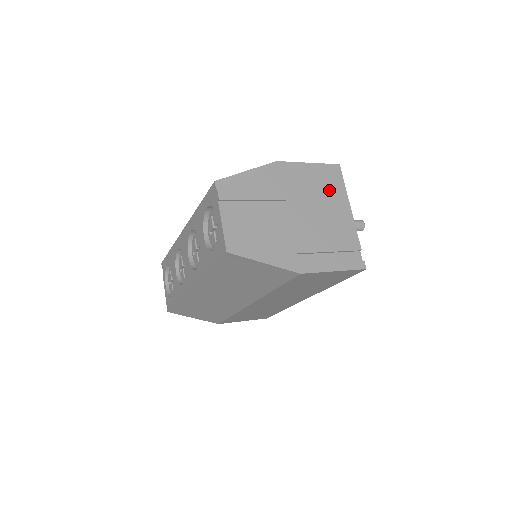
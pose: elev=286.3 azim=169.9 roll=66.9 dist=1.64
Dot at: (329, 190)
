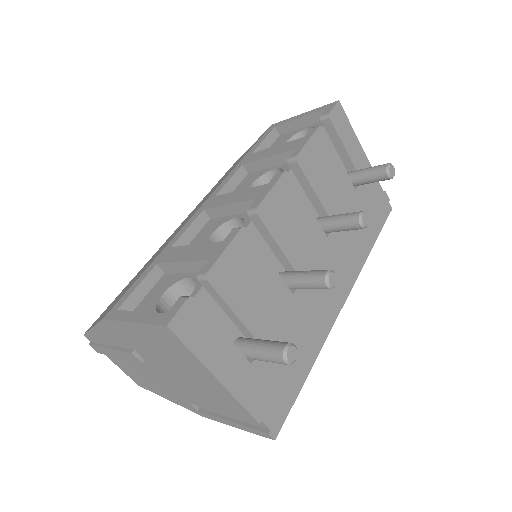
Dot at: (178, 357)
